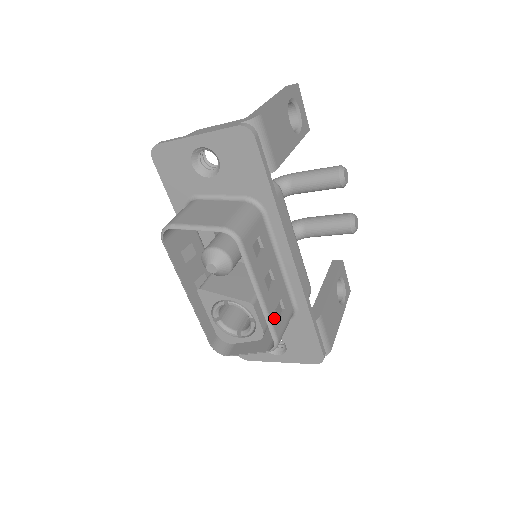
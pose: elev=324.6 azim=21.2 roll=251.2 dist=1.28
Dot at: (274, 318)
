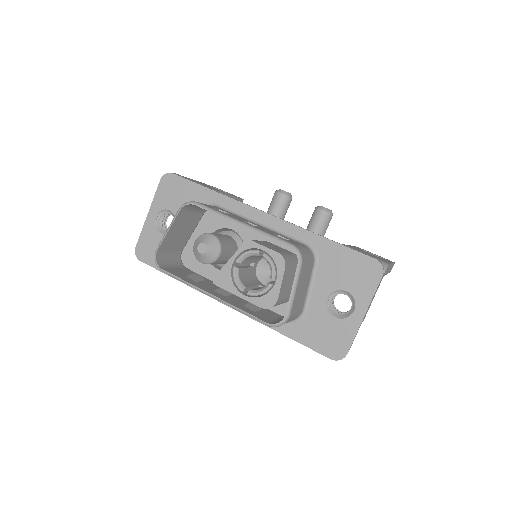
Dot at: (275, 236)
